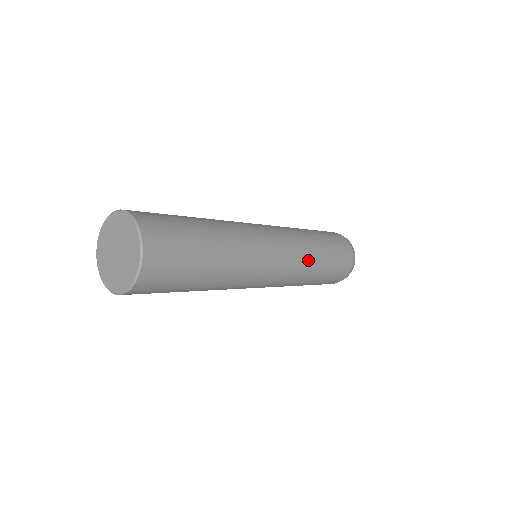
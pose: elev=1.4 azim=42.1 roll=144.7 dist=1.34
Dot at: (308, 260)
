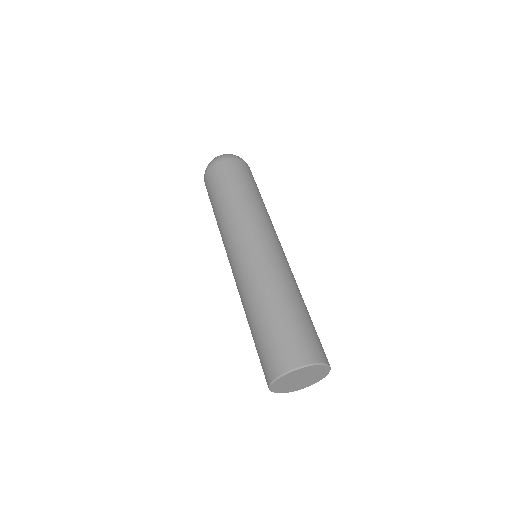
Dot at: occluded
